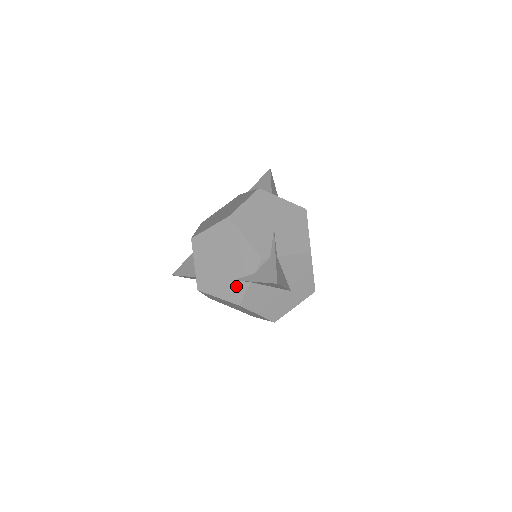
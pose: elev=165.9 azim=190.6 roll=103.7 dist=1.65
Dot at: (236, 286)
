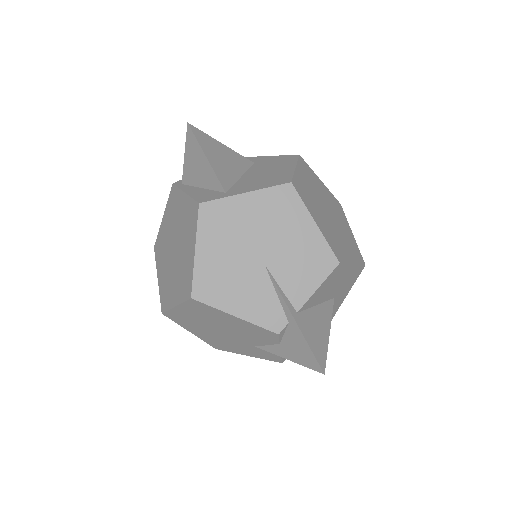
Dot at: (263, 351)
